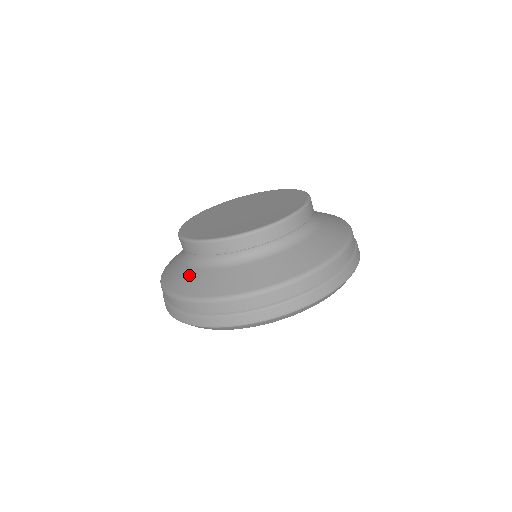
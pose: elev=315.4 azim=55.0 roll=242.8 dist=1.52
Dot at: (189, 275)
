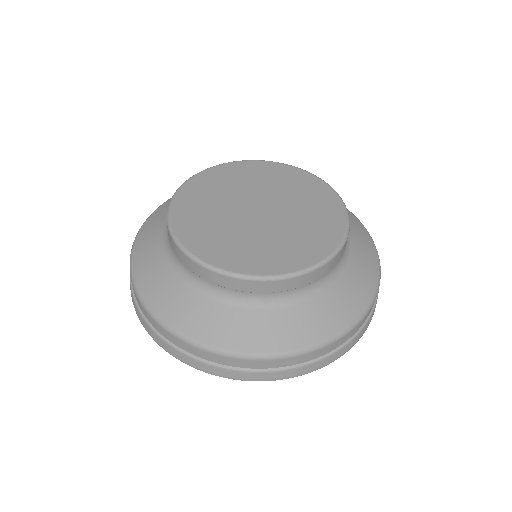
Dot at: (266, 322)
